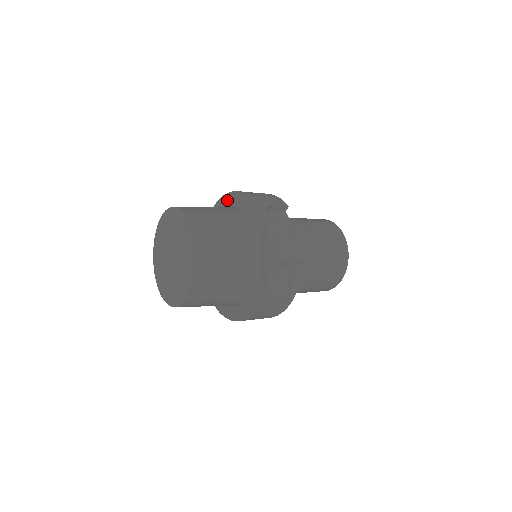
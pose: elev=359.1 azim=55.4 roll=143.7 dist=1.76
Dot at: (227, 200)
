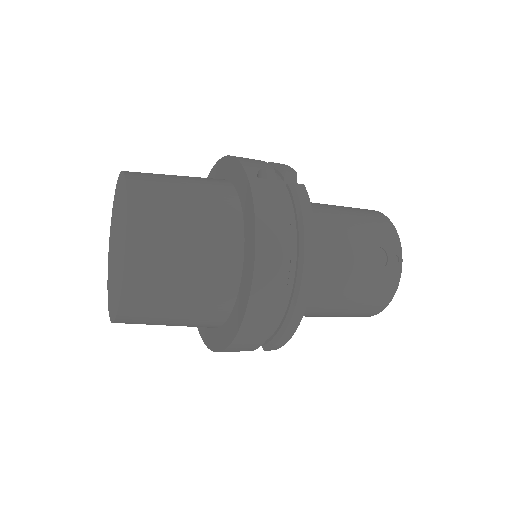
Dot at: occluded
